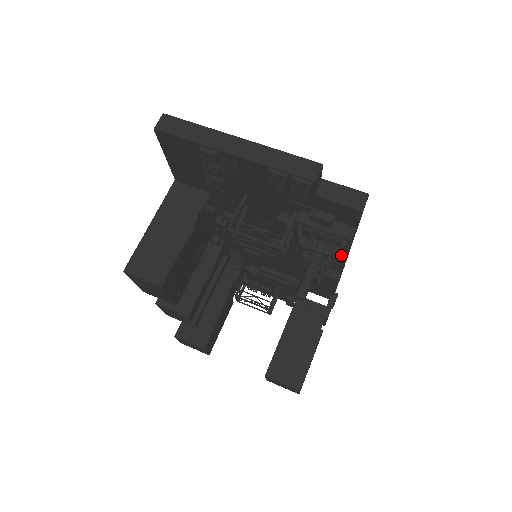
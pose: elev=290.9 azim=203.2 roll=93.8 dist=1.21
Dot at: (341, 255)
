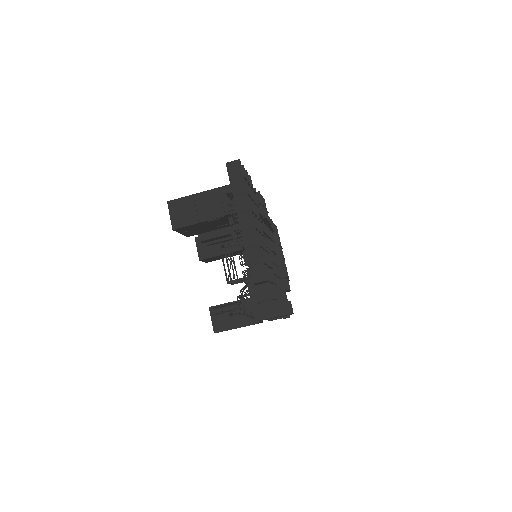
Dot at: occluded
